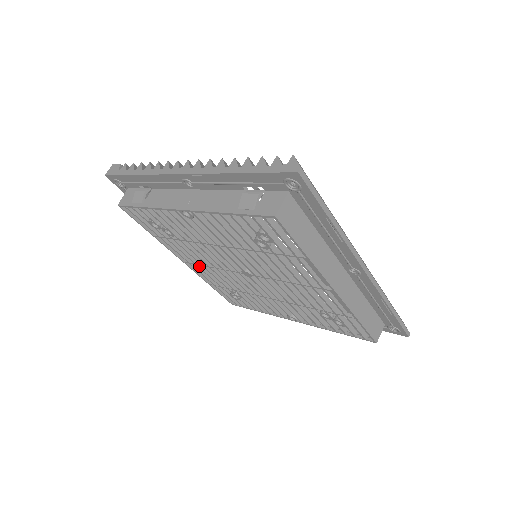
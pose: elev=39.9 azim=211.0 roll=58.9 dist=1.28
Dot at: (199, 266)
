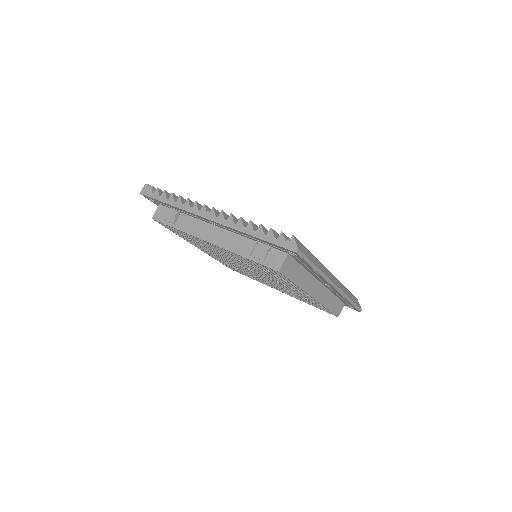
Dot at: (210, 253)
